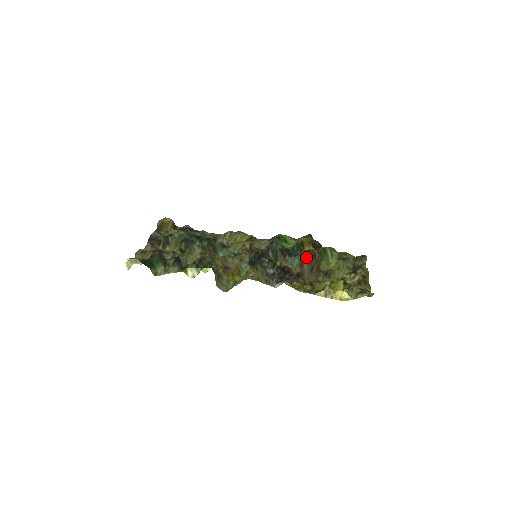
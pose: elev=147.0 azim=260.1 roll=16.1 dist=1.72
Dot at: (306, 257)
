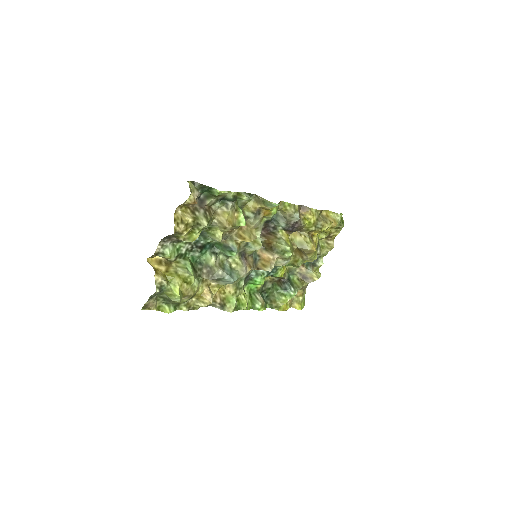
Dot at: occluded
